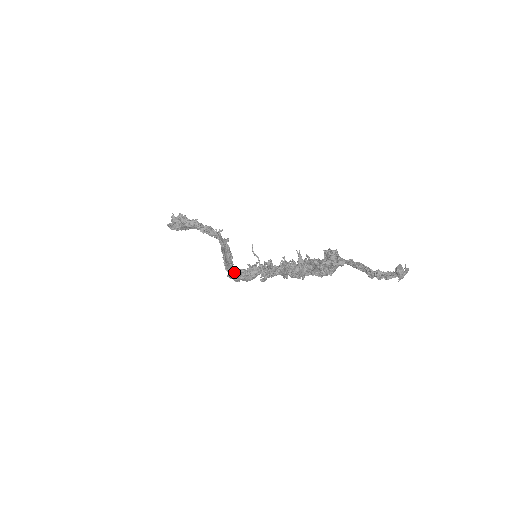
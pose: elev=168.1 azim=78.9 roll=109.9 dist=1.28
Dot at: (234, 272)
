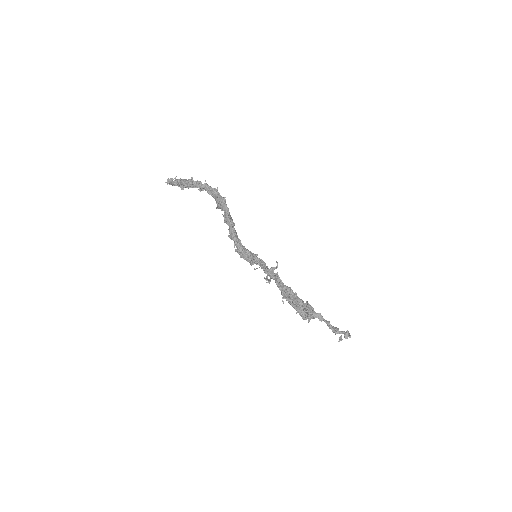
Dot at: occluded
